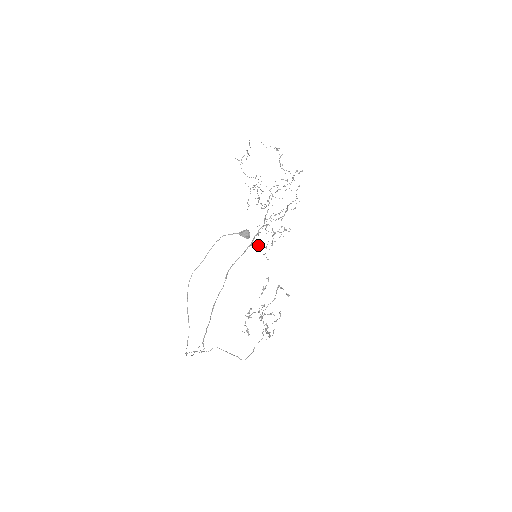
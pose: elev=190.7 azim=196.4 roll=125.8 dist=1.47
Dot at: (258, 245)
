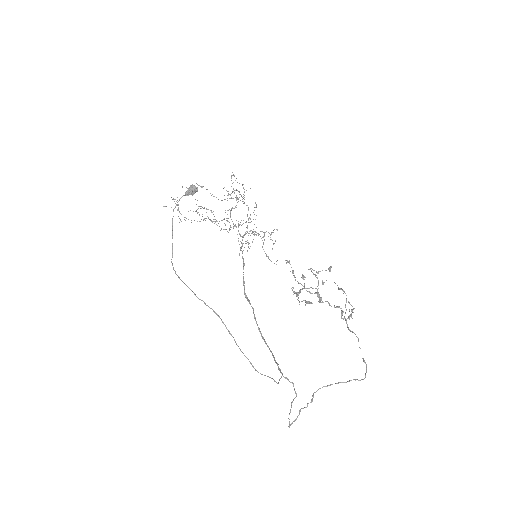
Dot at: occluded
